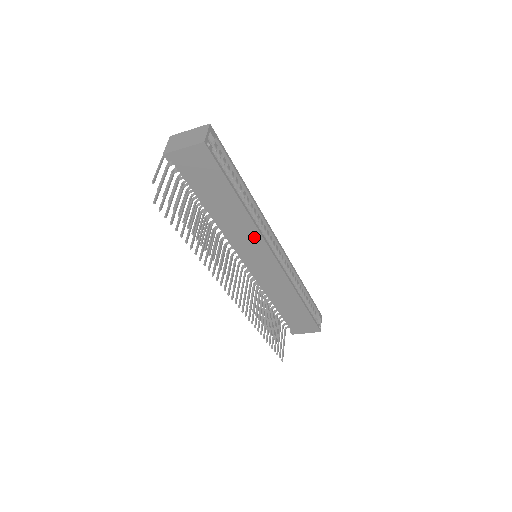
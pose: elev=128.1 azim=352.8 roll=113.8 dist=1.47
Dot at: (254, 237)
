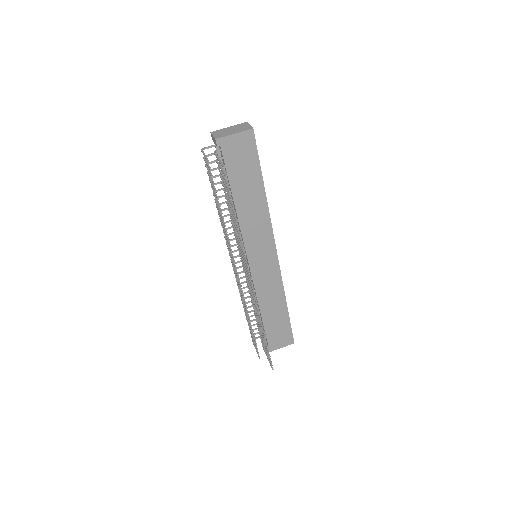
Dot at: (265, 229)
